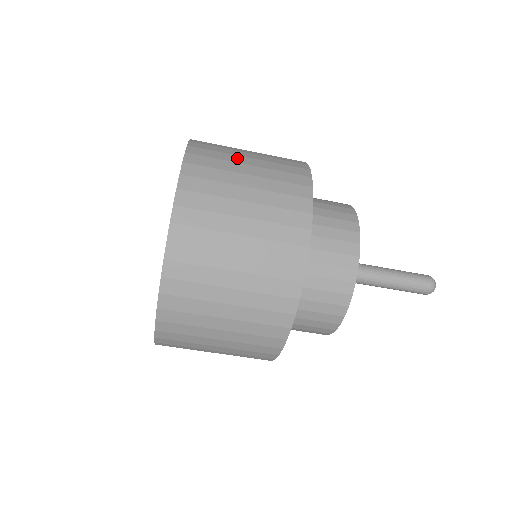
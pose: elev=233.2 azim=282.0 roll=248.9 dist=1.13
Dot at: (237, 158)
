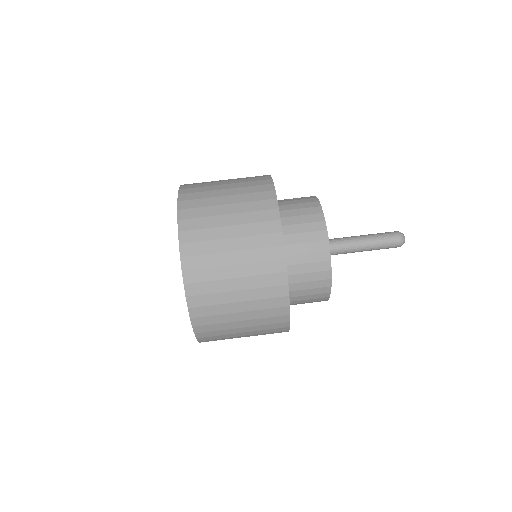
Dot at: occluded
